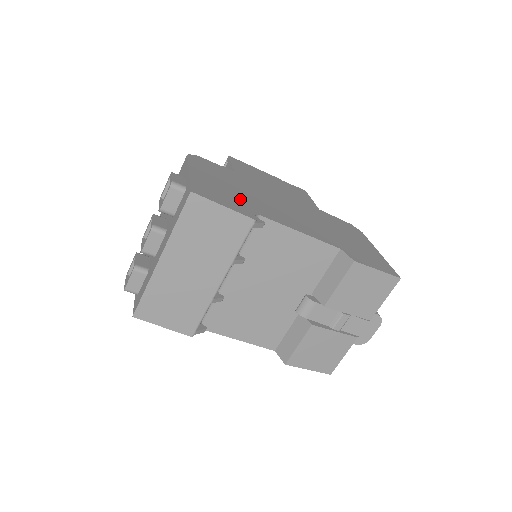
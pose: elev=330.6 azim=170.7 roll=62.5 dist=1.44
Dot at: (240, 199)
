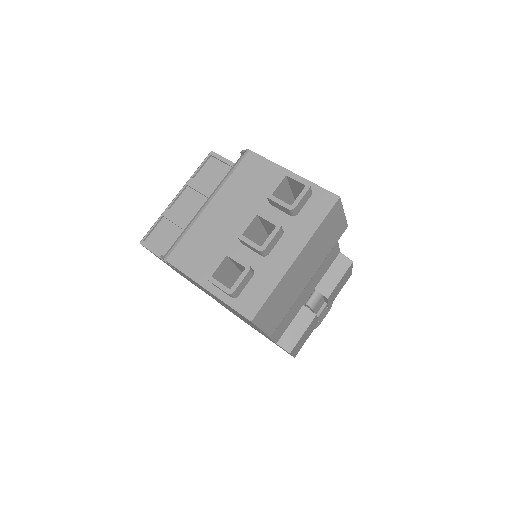
Dot at: occluded
